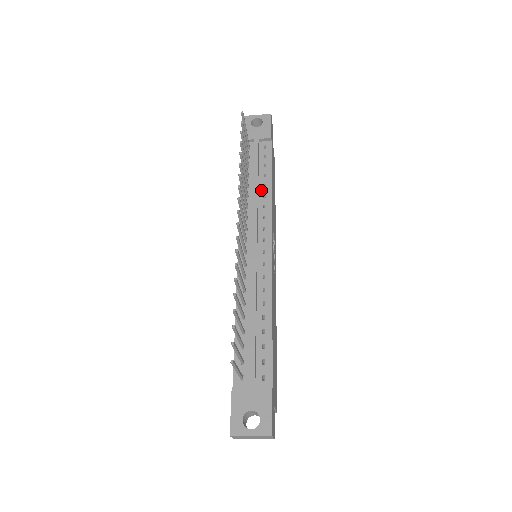
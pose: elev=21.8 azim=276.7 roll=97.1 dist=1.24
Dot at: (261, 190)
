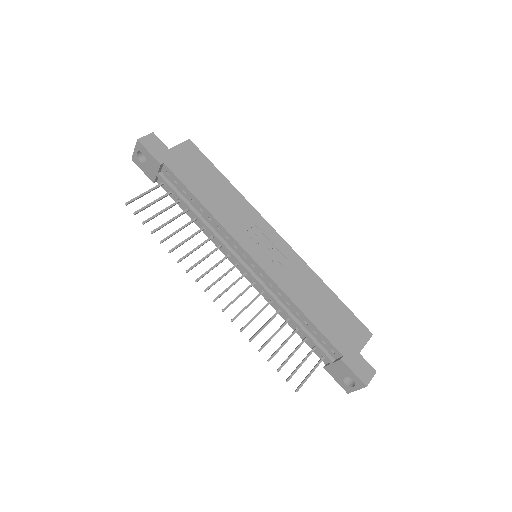
Dot at: (204, 216)
